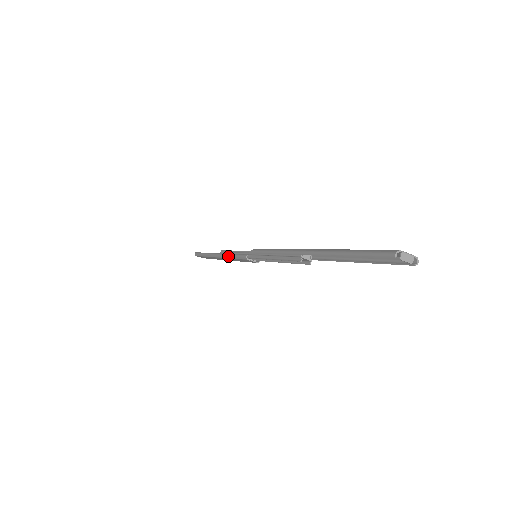
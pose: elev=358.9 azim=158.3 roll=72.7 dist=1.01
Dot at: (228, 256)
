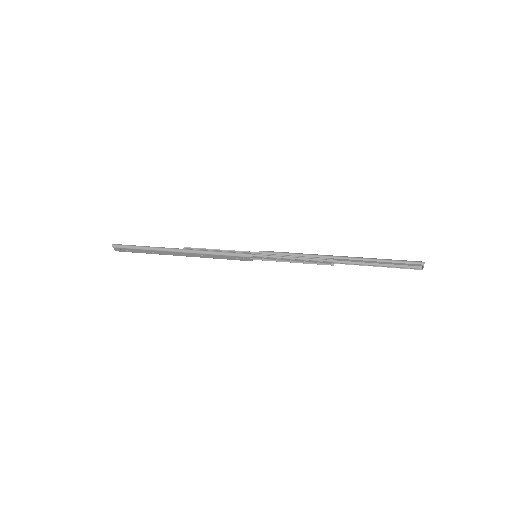
Dot at: (212, 252)
